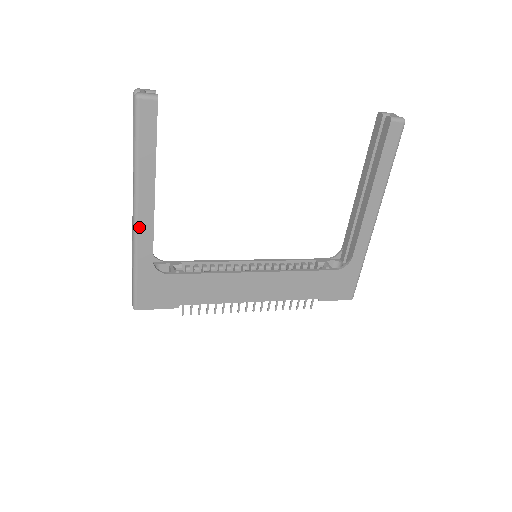
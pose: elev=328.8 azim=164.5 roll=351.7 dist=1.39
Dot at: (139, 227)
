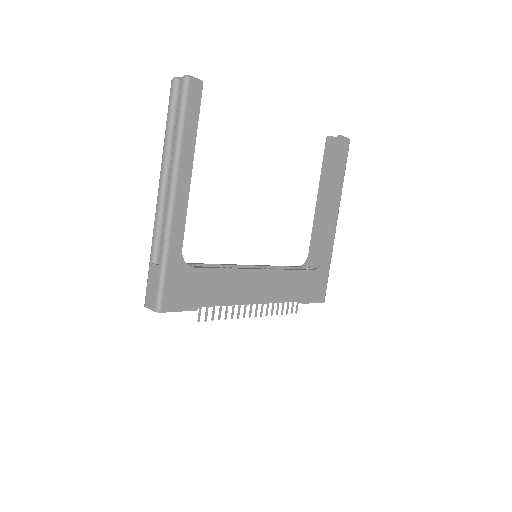
Dot at: (175, 210)
